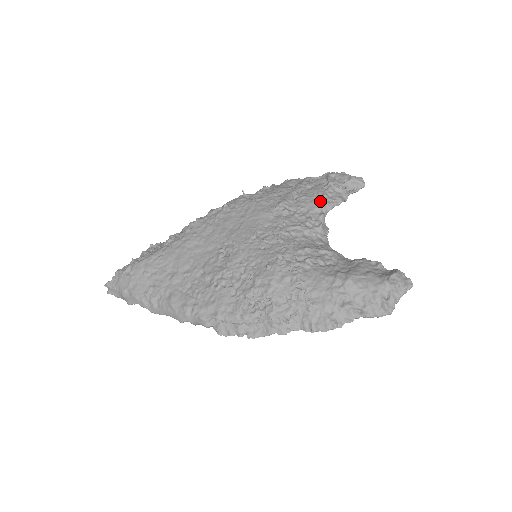
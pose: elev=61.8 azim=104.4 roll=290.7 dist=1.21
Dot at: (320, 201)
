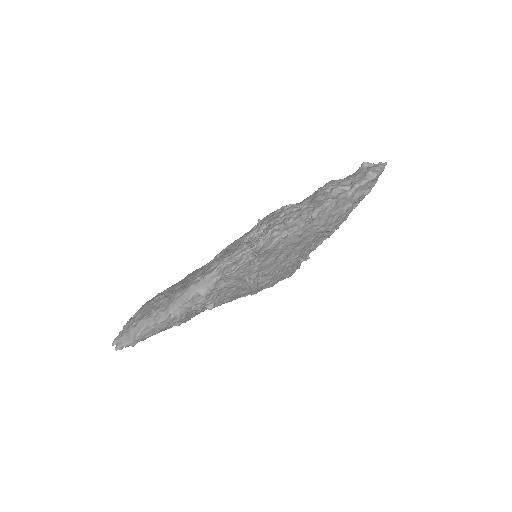
Dot at: occluded
